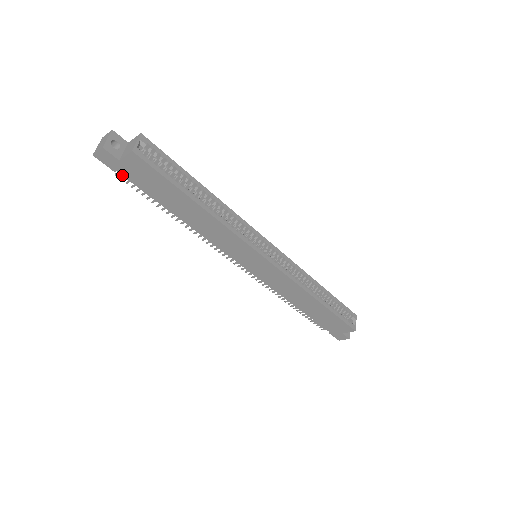
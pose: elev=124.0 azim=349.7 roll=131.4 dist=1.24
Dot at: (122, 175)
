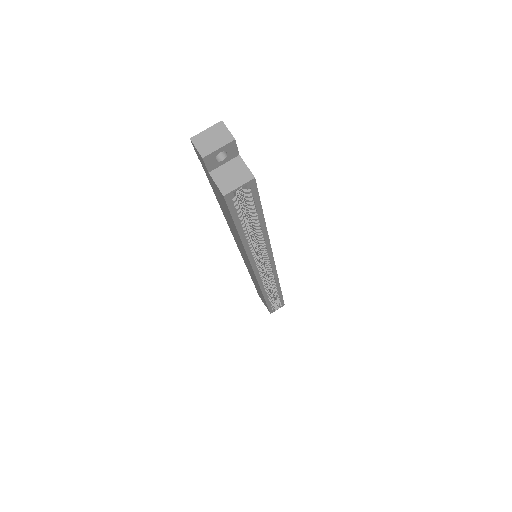
Dot at: (203, 166)
